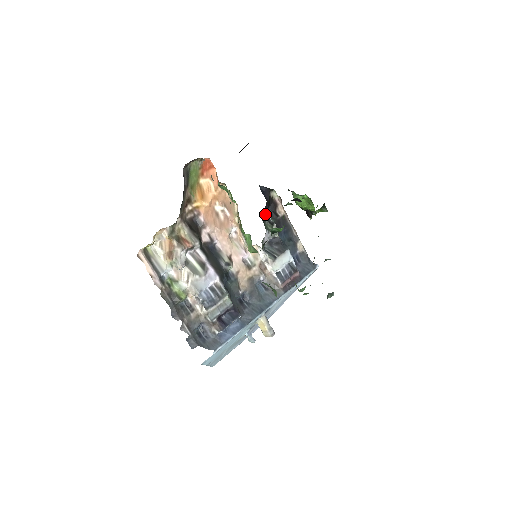
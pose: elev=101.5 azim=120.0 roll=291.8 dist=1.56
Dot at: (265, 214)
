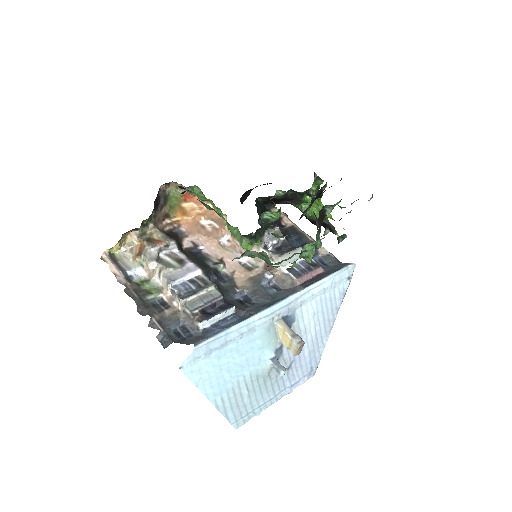
Dot at: occluded
